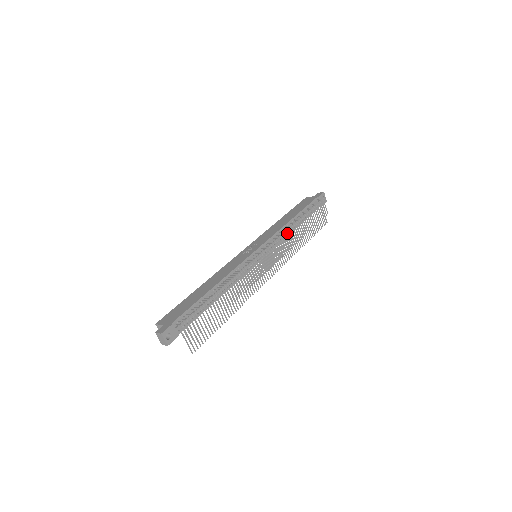
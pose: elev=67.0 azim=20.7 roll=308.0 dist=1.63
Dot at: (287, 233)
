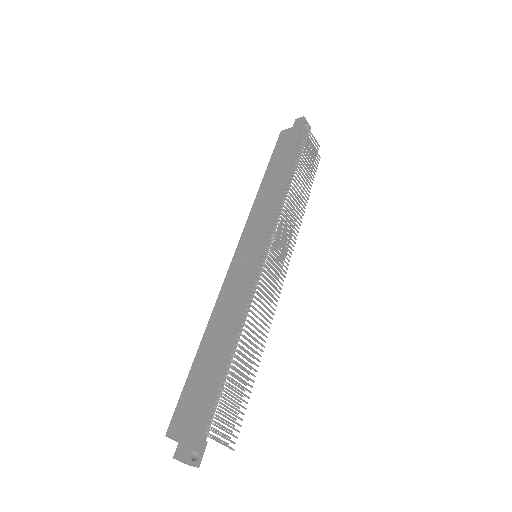
Dot at: occluded
